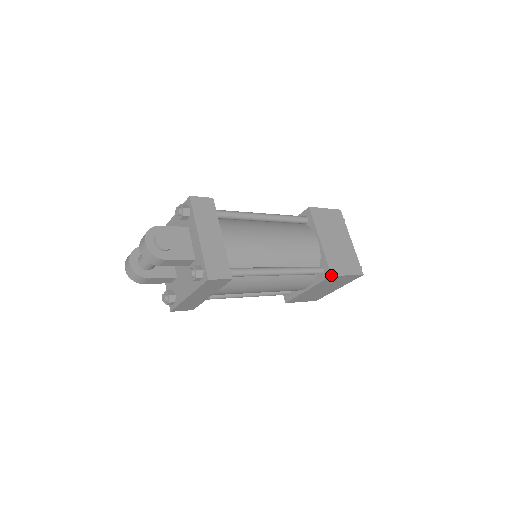
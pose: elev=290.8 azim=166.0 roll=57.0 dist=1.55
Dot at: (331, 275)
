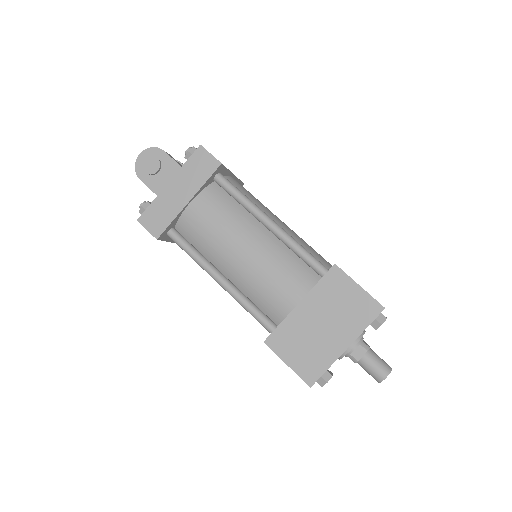
Dot at: (264, 341)
